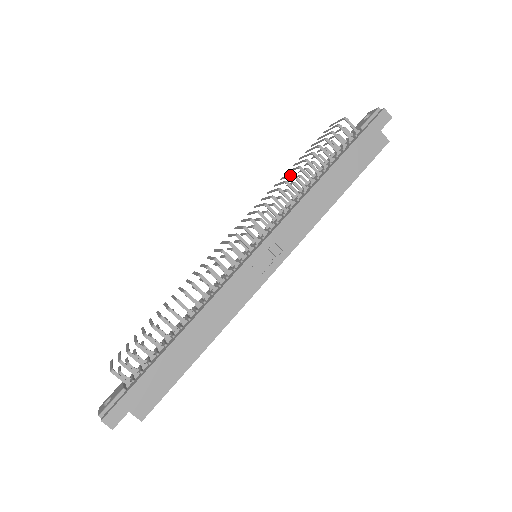
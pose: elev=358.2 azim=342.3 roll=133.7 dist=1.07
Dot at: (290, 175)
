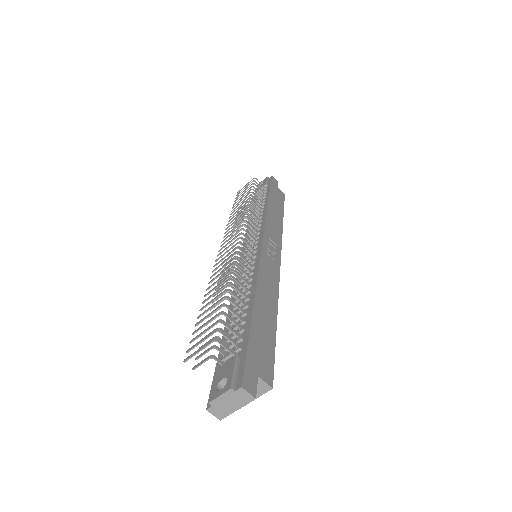
Dot at: (246, 203)
